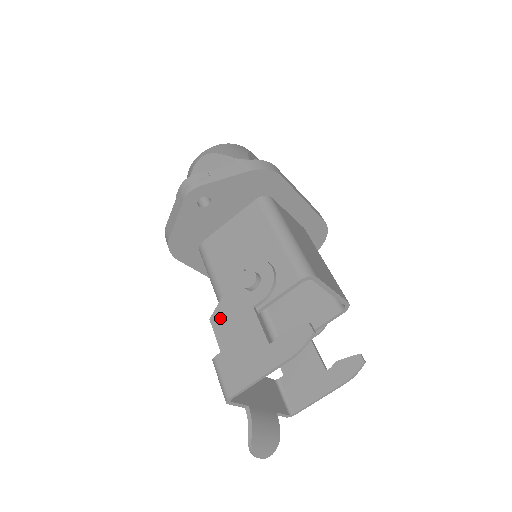
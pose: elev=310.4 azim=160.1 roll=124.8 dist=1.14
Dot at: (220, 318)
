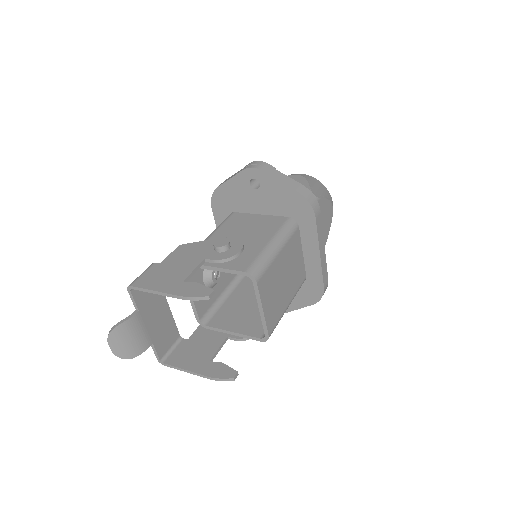
Dot at: (184, 249)
